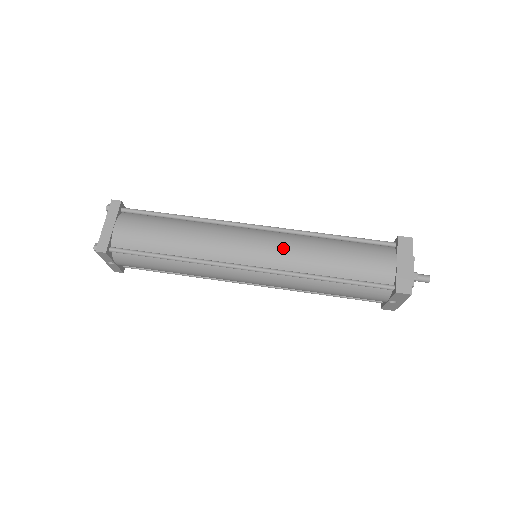
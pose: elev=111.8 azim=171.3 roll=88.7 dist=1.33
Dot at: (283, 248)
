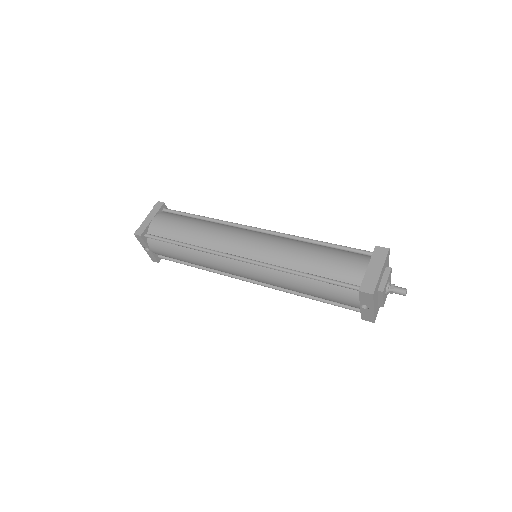
Dot at: (272, 246)
